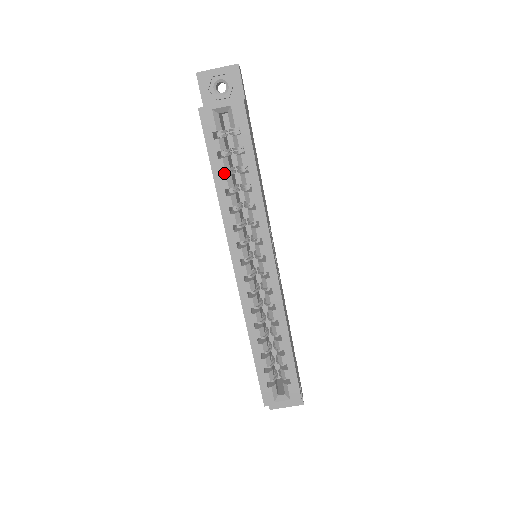
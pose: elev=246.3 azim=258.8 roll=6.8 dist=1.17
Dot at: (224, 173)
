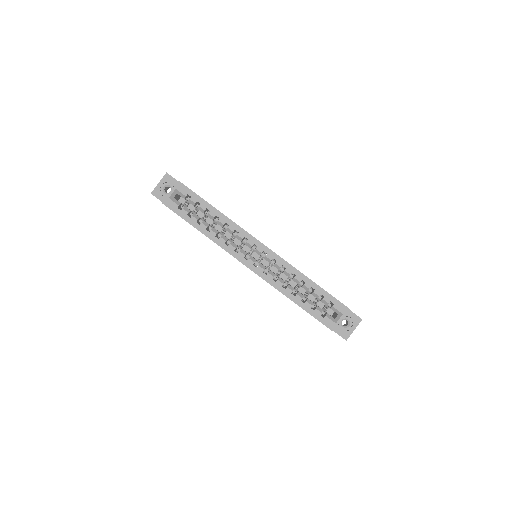
Dot at: occluded
